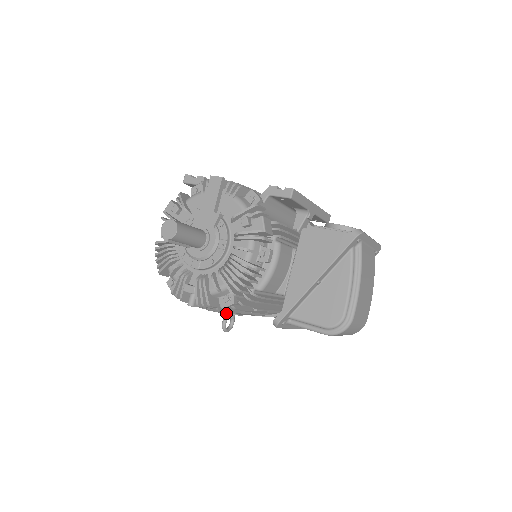
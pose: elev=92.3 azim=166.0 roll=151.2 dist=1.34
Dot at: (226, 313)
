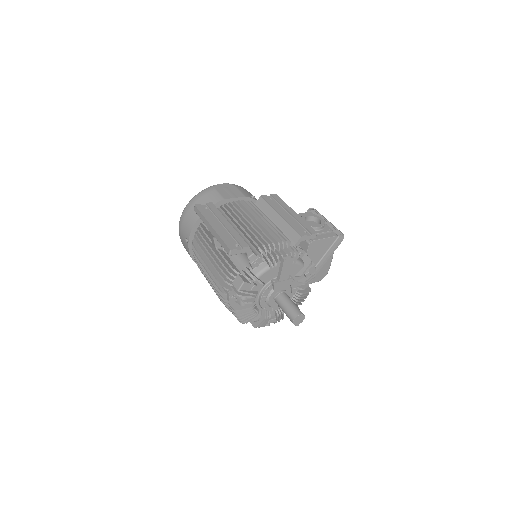
Dot at: occluded
